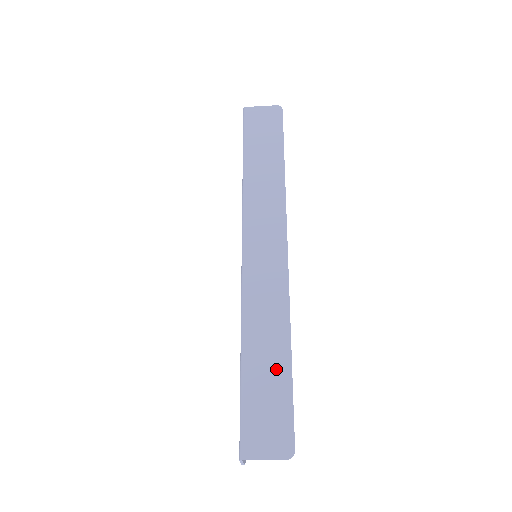
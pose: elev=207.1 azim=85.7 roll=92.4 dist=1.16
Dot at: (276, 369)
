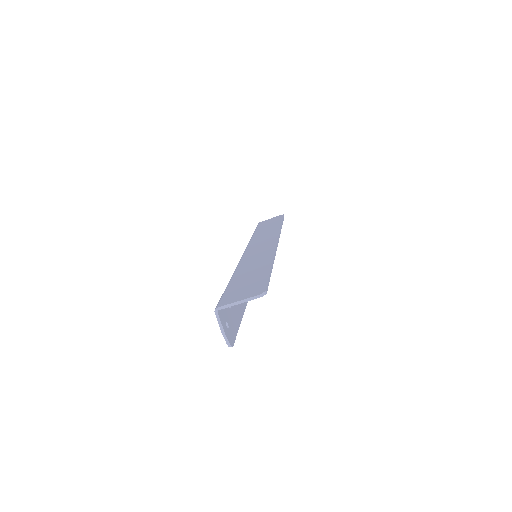
Dot at: (258, 271)
